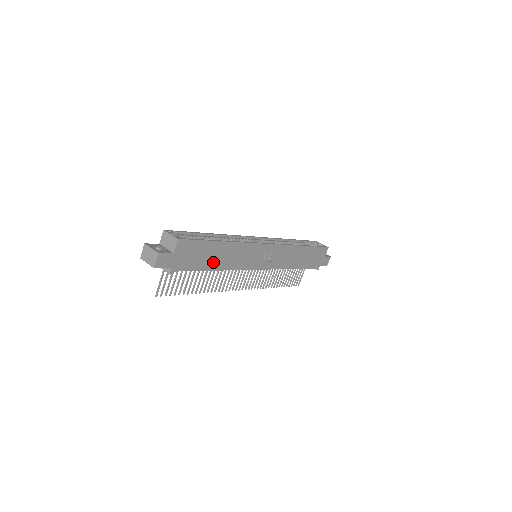
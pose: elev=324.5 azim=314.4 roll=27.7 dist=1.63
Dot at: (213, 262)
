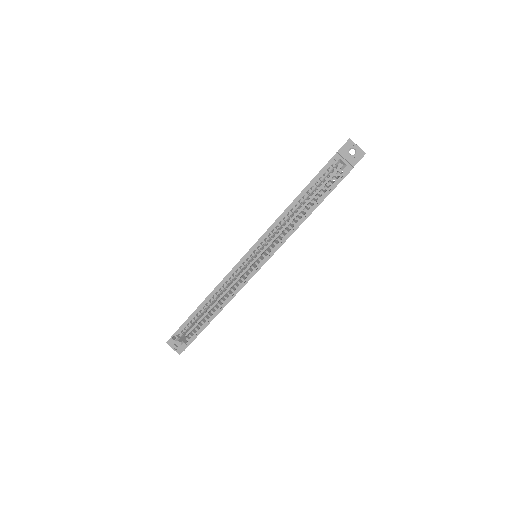
Dot at: occluded
